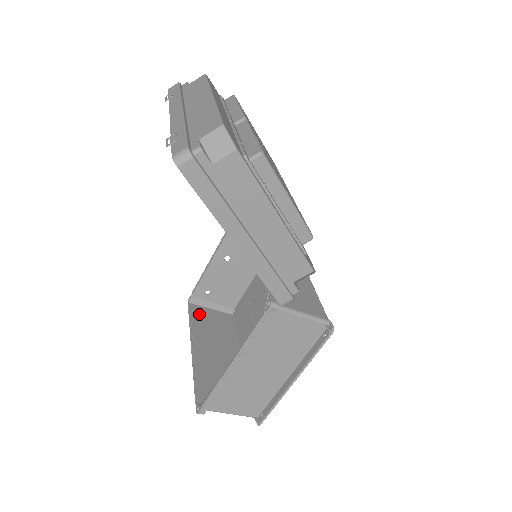
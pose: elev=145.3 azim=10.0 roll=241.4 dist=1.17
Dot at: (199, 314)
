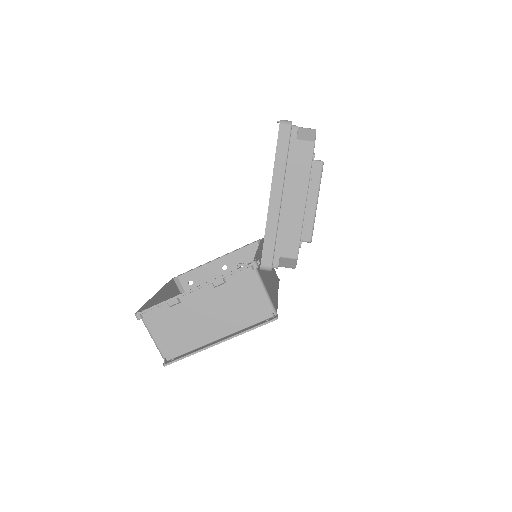
Dot at: (174, 289)
